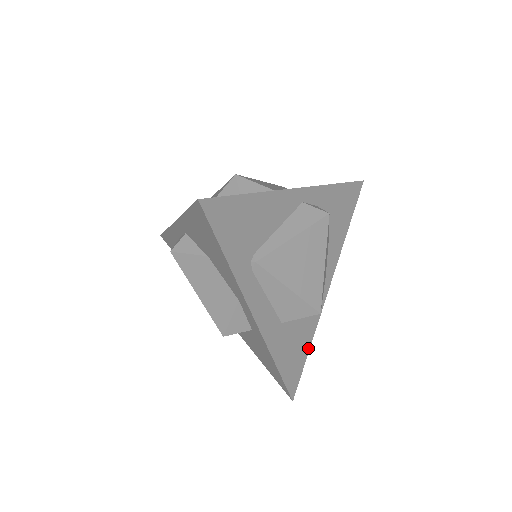
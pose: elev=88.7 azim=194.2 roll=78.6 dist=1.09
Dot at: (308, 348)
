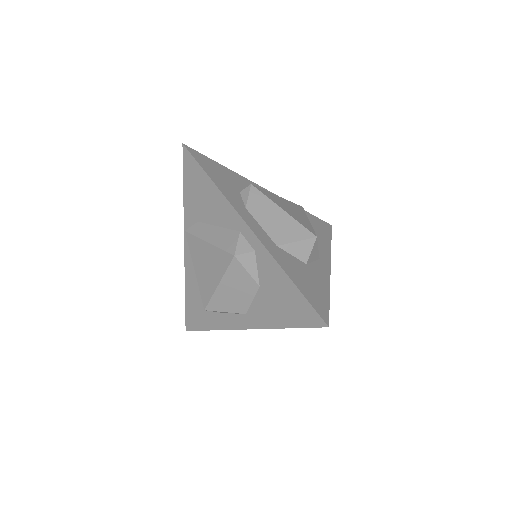
Dot at: occluded
